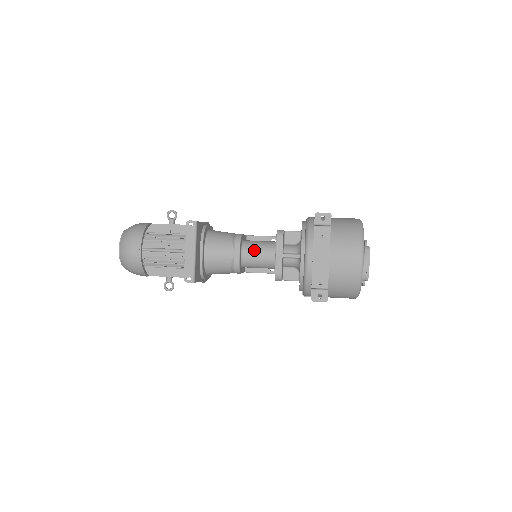
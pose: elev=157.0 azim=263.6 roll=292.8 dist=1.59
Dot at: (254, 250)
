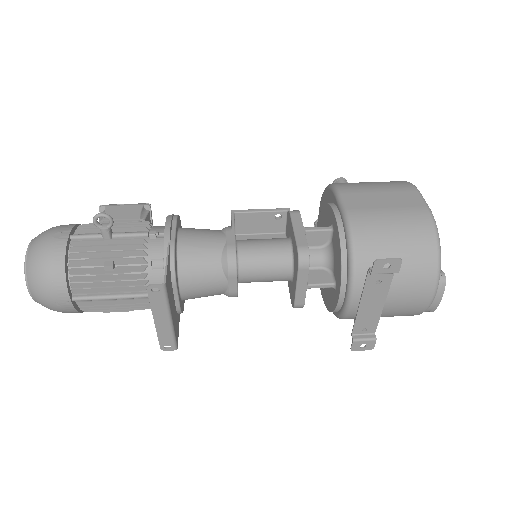
Dot at: (258, 271)
